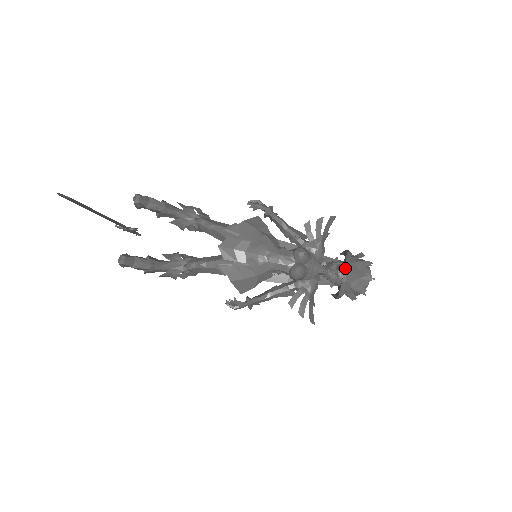
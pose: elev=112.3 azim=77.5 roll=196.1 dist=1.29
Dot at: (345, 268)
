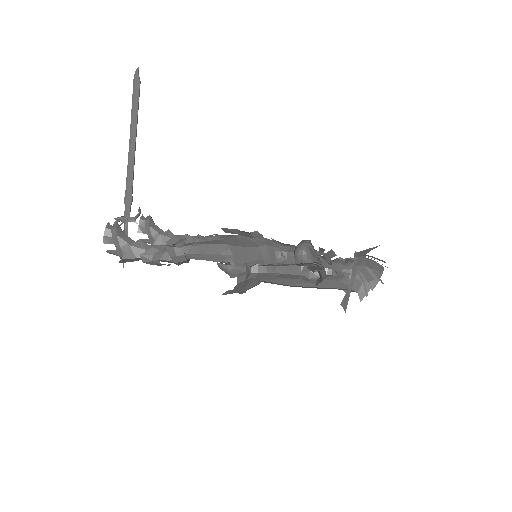
Dot at: (355, 252)
